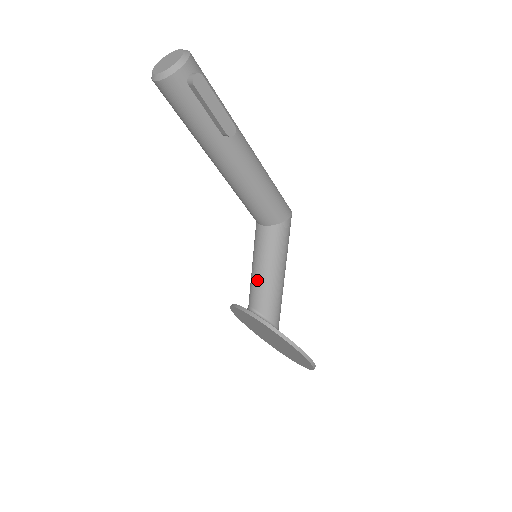
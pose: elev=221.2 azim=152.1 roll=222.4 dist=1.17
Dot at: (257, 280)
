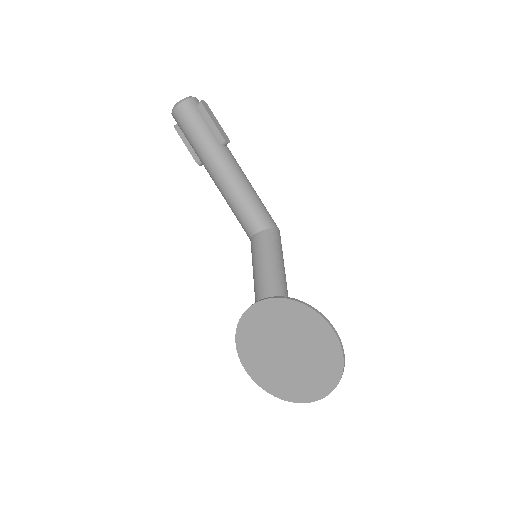
Dot at: (261, 275)
